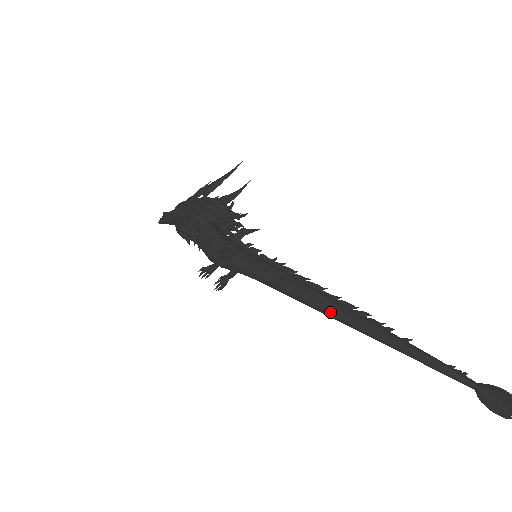
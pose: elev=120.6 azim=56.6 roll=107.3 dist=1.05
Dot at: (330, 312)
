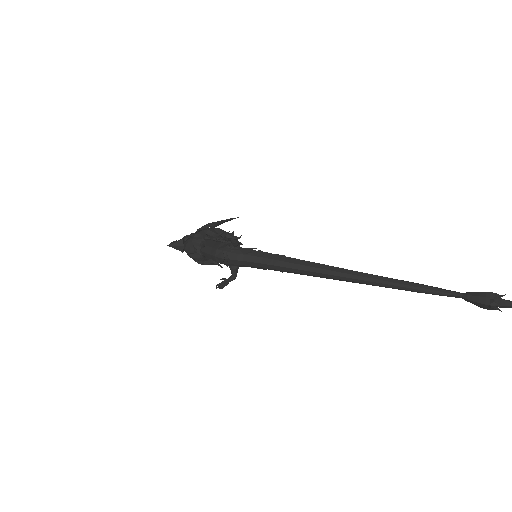
Dot at: (328, 269)
